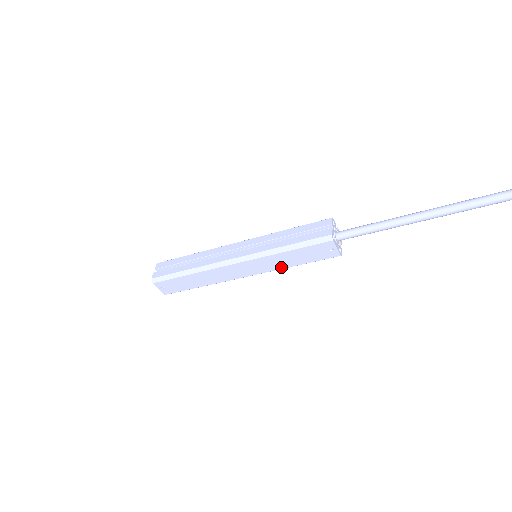
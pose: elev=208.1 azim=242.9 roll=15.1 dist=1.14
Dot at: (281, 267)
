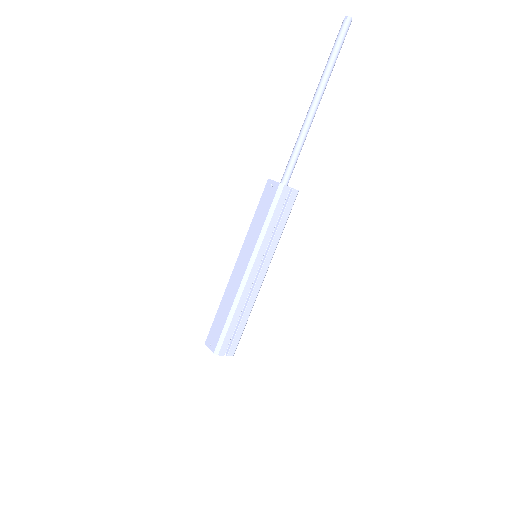
Dot at: (258, 234)
